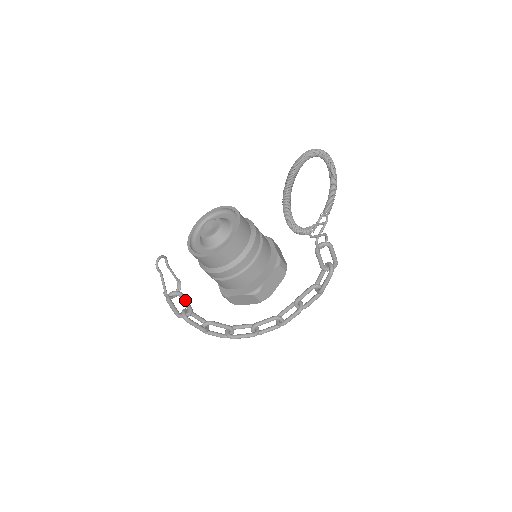
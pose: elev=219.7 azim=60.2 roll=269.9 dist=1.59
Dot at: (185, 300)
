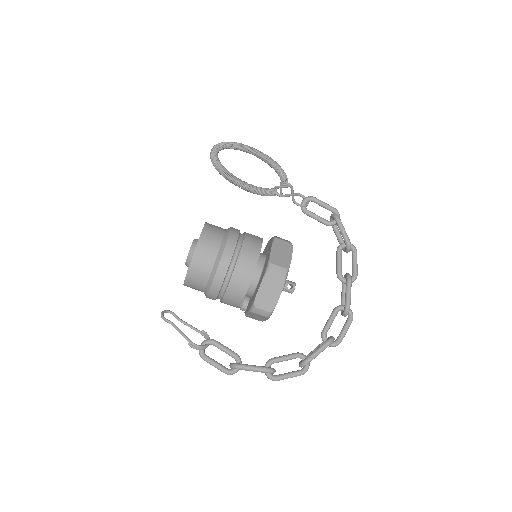
Dot at: (220, 345)
